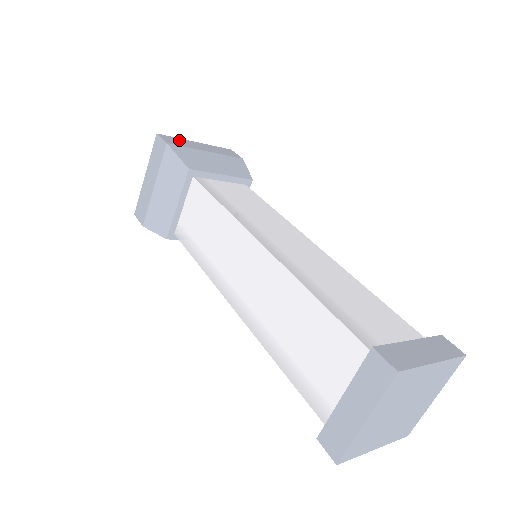
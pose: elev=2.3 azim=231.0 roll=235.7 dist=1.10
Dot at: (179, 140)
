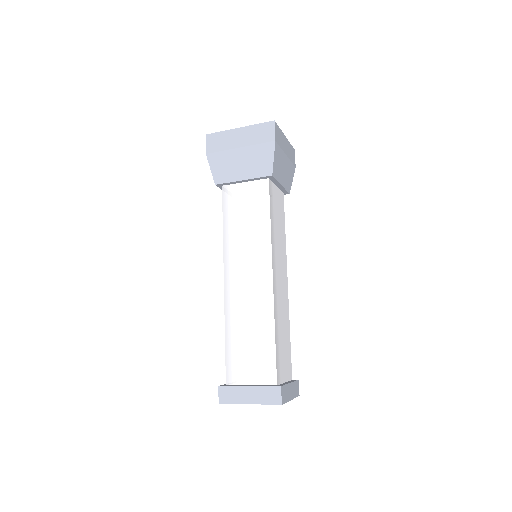
Dot at: (280, 134)
